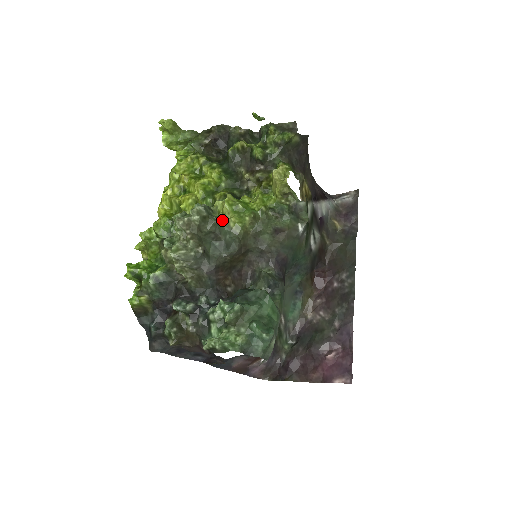
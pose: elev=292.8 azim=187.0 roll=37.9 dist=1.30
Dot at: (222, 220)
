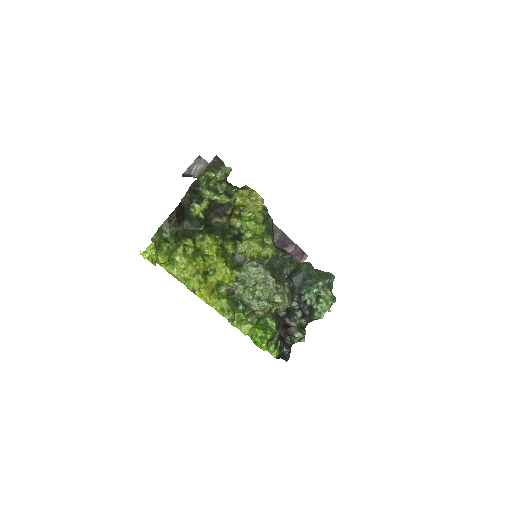
Dot at: (269, 258)
